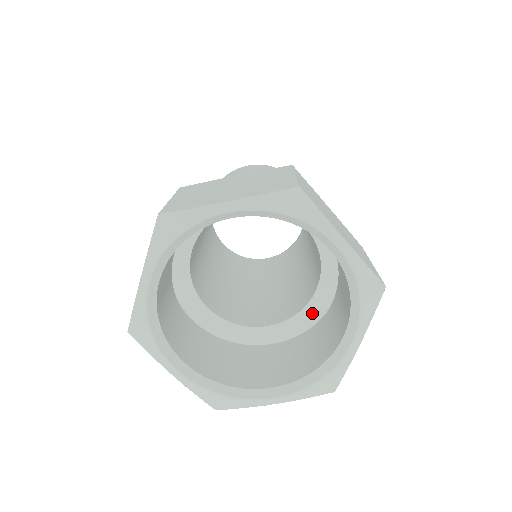
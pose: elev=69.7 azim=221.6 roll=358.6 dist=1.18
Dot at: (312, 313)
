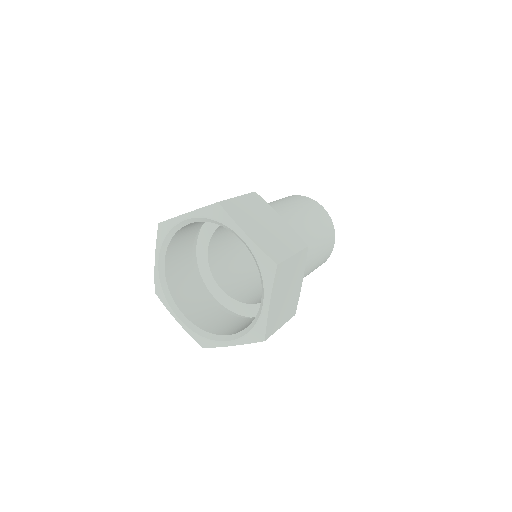
Dot at: (244, 309)
